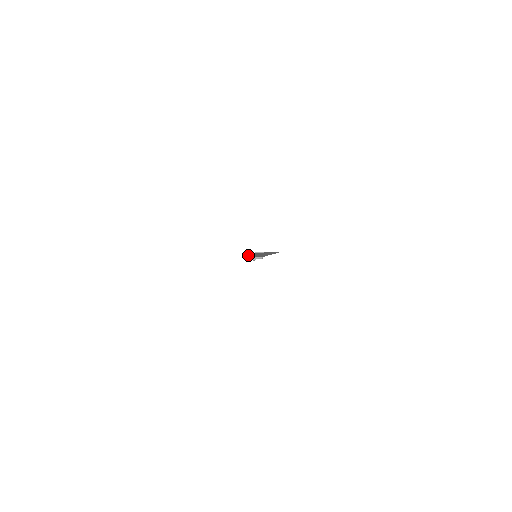
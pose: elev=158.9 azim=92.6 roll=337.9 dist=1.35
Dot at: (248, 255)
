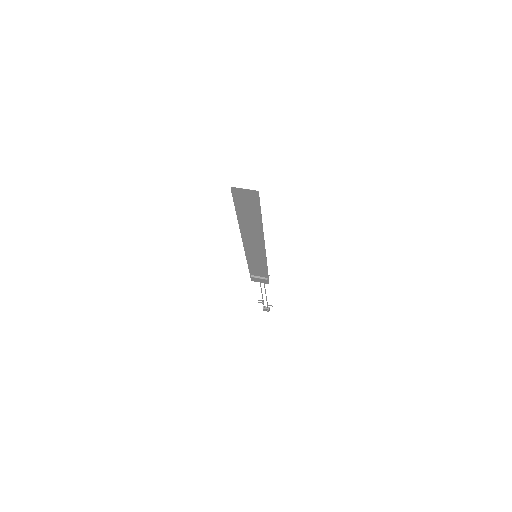
Dot at: (246, 243)
